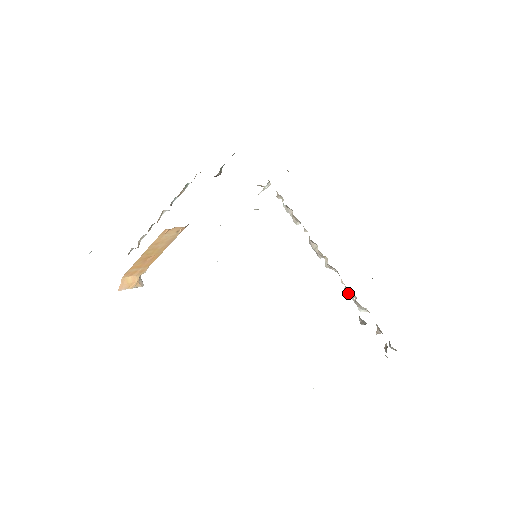
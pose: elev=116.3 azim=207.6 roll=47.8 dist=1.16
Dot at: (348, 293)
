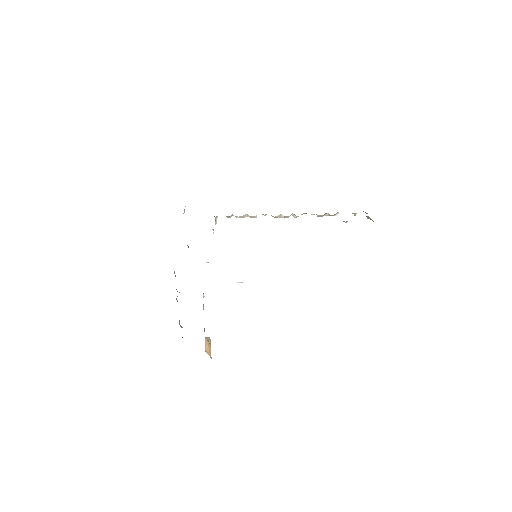
Dot at: (322, 216)
